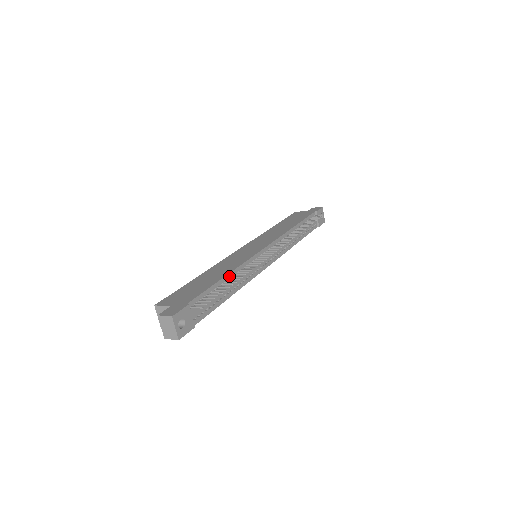
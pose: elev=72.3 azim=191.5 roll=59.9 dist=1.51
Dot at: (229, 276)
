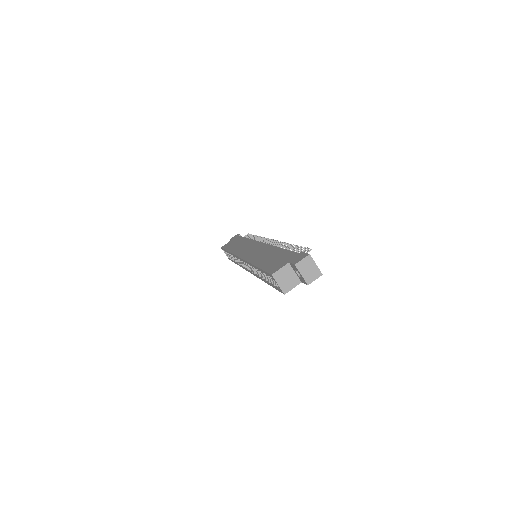
Dot at: occluded
